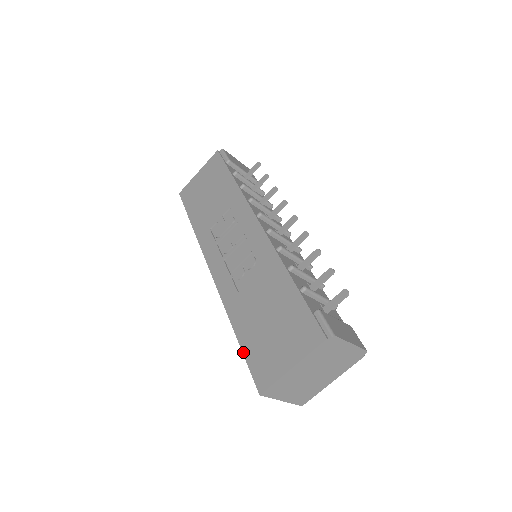
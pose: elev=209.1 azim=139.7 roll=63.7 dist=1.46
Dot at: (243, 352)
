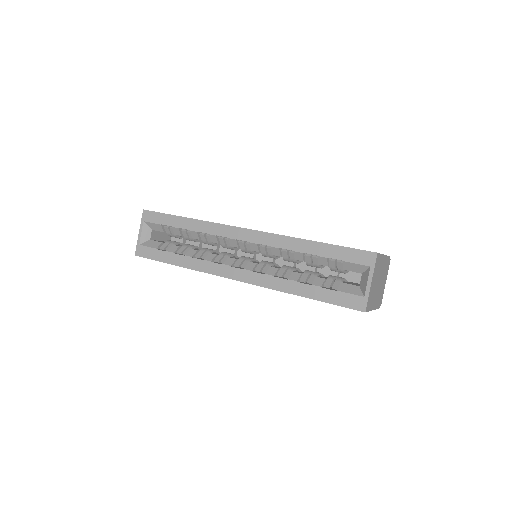
Dot at: occluded
